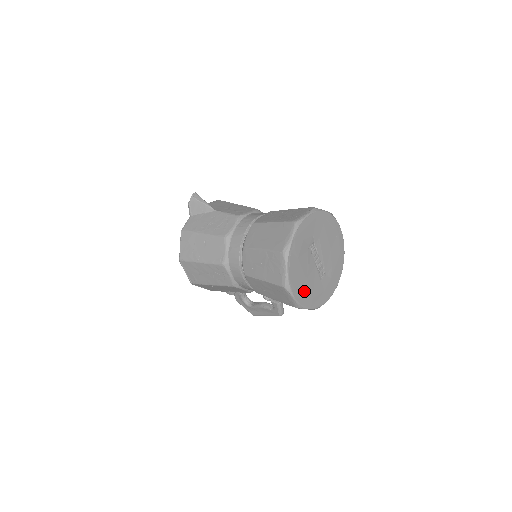
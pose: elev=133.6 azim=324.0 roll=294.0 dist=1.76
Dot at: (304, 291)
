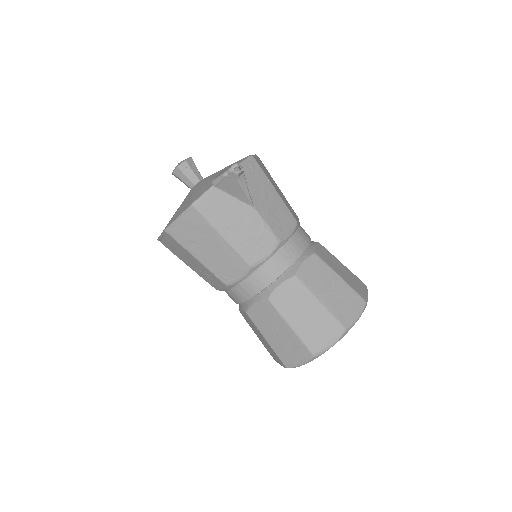
Dot at: occluded
